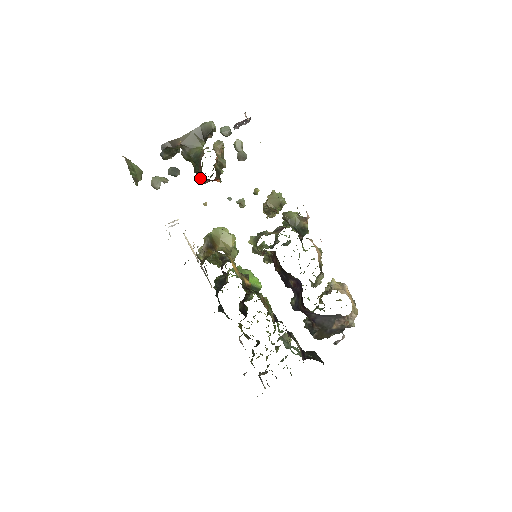
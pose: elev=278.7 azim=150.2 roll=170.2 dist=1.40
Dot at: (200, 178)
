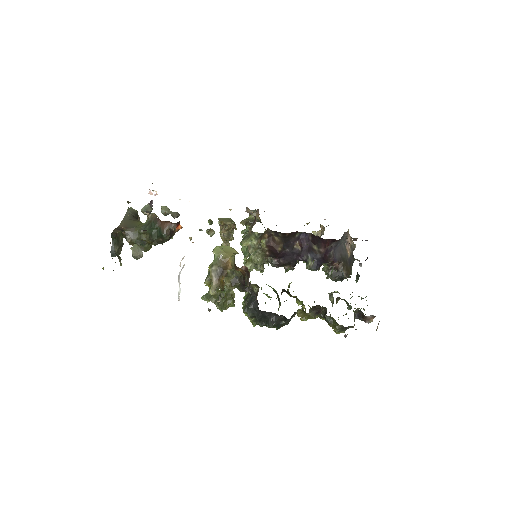
Dot at: (167, 231)
